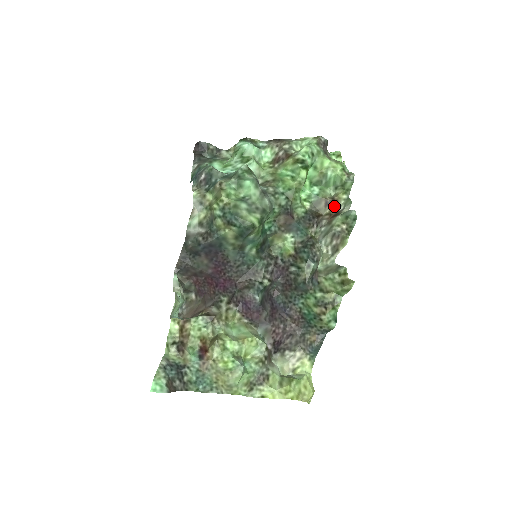
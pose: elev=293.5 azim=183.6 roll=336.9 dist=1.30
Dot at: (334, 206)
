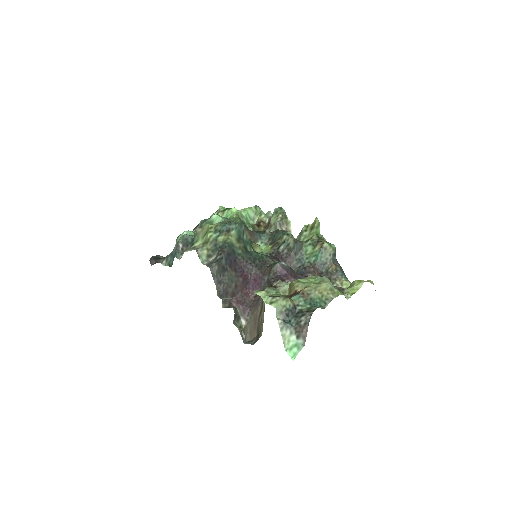
Dot at: (263, 224)
